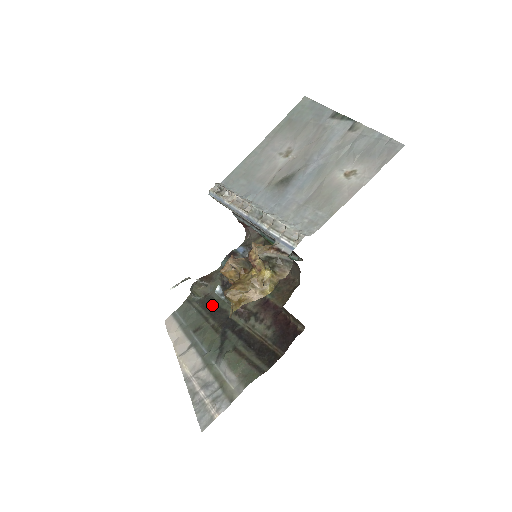
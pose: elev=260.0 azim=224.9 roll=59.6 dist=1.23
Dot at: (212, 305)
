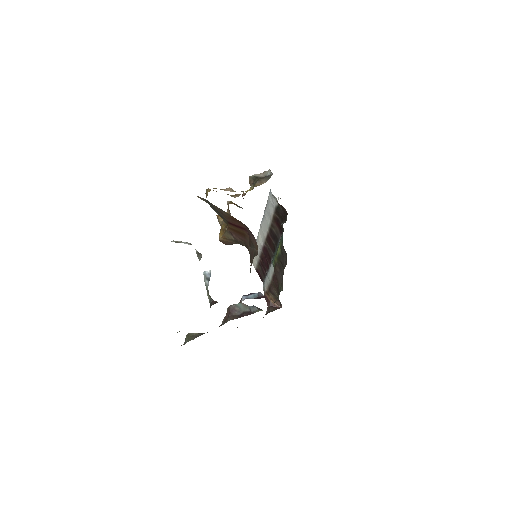
Dot at: occluded
